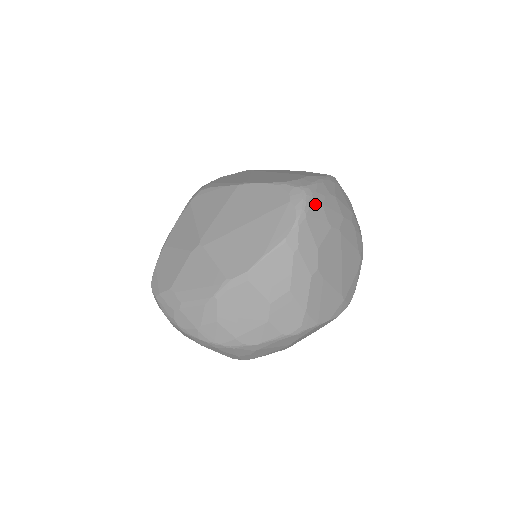
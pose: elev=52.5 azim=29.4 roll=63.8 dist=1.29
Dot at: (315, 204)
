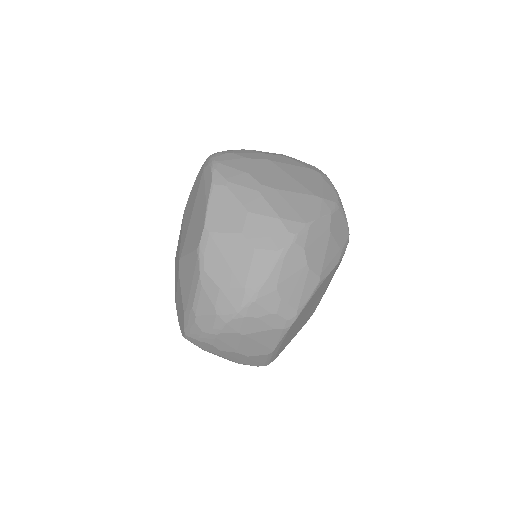
Dot at: (224, 155)
